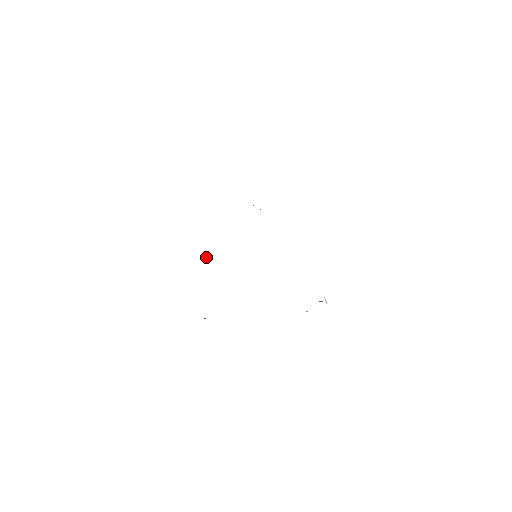
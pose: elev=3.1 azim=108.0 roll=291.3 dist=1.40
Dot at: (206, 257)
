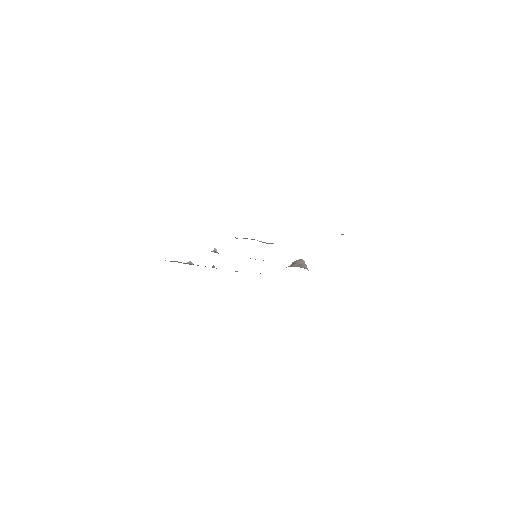
Dot at: (214, 250)
